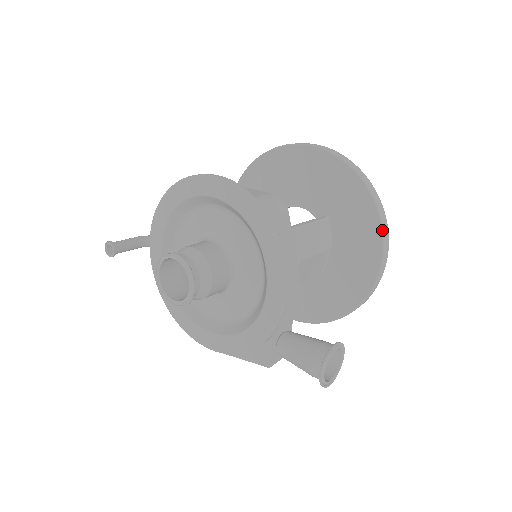
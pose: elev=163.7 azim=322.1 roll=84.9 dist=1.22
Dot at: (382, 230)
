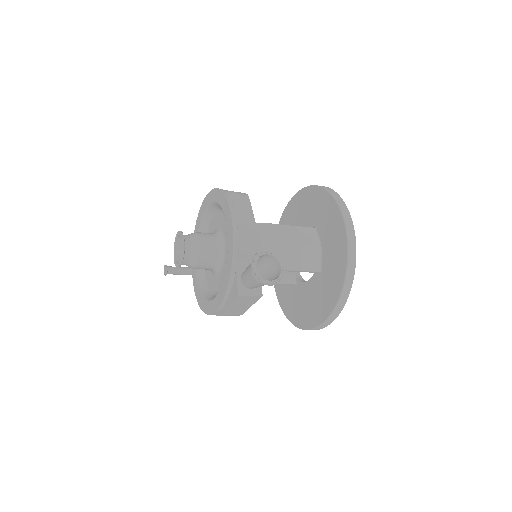
Dot at: (341, 211)
